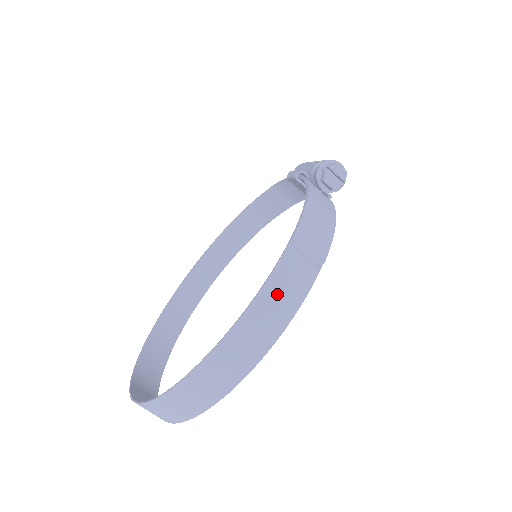
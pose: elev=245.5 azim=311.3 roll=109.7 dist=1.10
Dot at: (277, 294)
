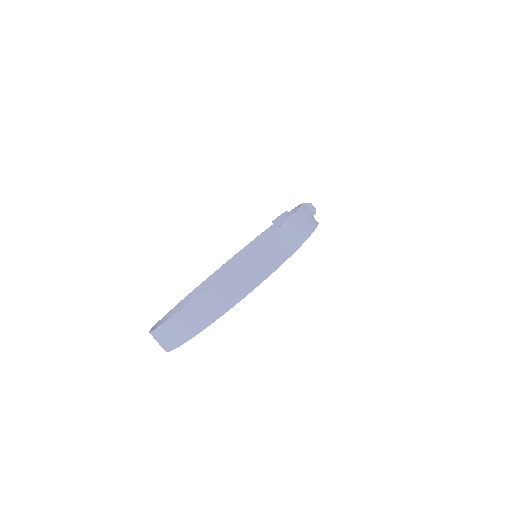
Dot at: (297, 224)
